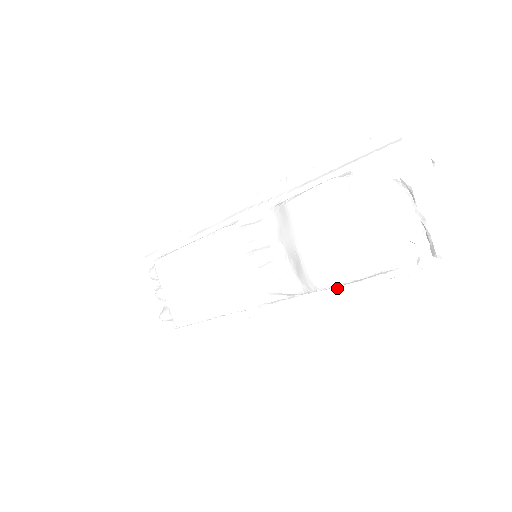
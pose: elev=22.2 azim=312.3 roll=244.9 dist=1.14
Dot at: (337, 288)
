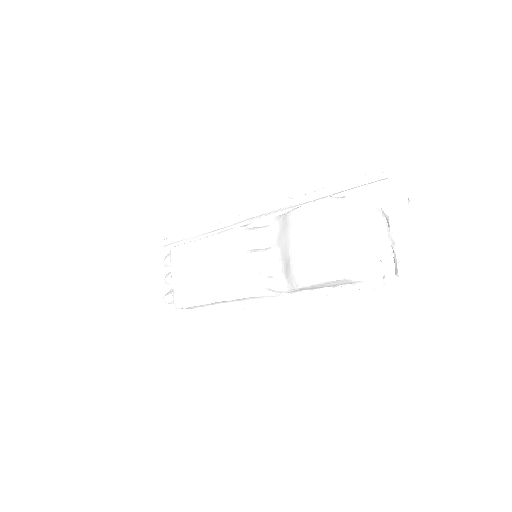
Dot at: (316, 292)
